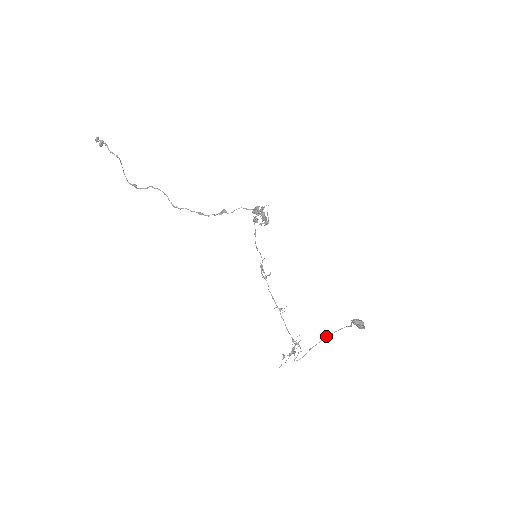
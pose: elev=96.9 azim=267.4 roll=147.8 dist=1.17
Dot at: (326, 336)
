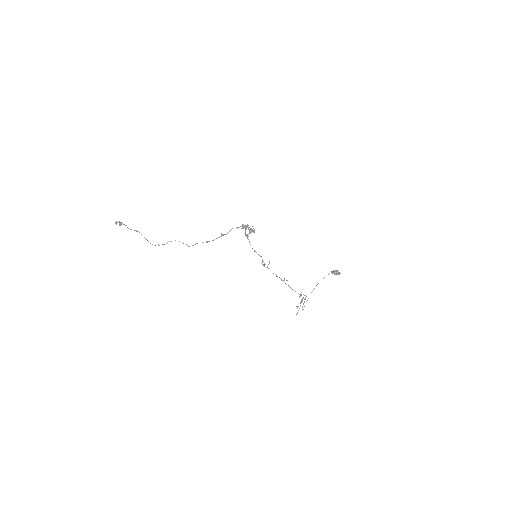
Dot at: occluded
